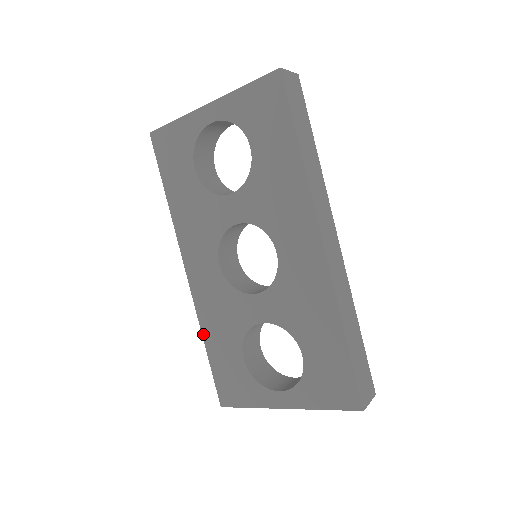
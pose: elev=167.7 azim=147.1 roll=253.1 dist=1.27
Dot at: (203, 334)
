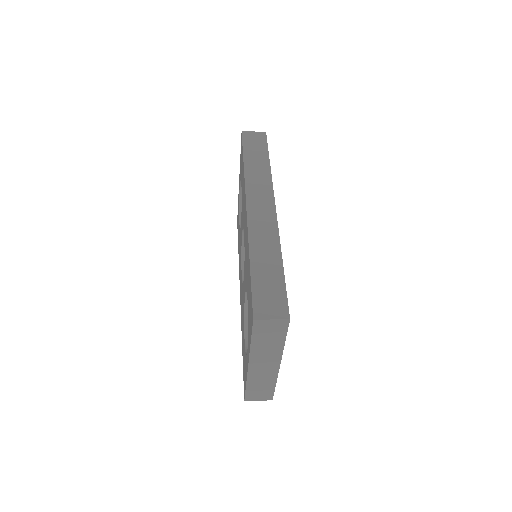
Dot at: occluded
